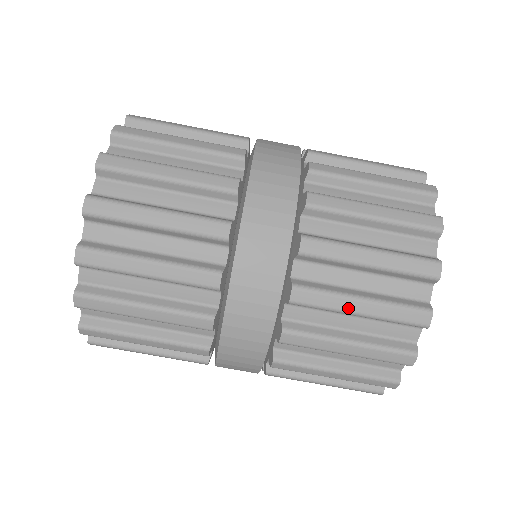
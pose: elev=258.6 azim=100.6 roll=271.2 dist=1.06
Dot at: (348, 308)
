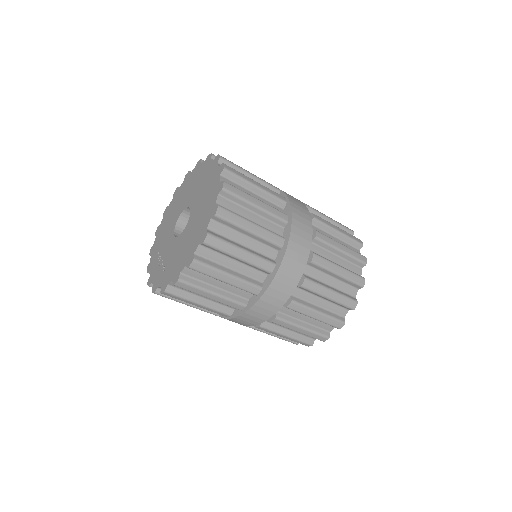
Dot at: occluded
